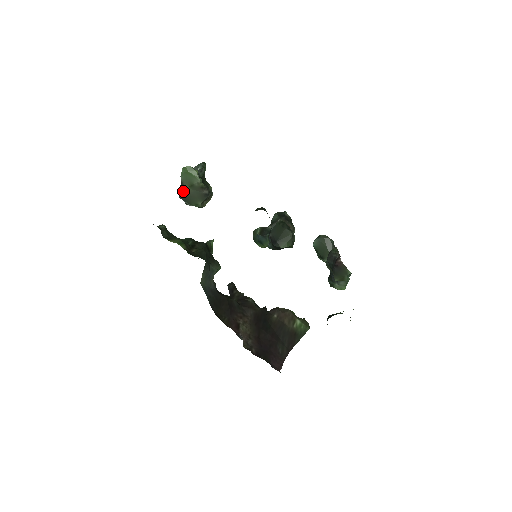
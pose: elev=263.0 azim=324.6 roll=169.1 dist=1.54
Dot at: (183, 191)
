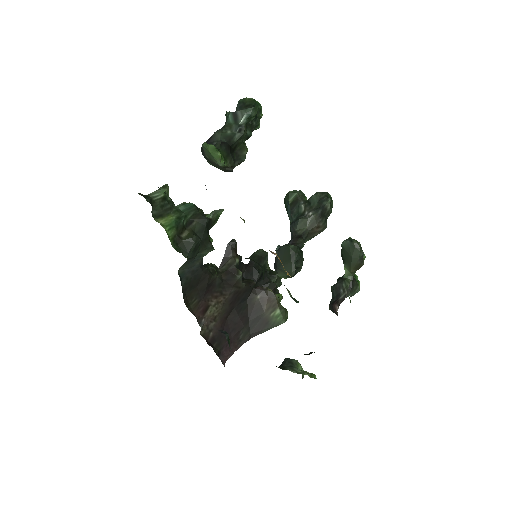
Dot at: (204, 154)
